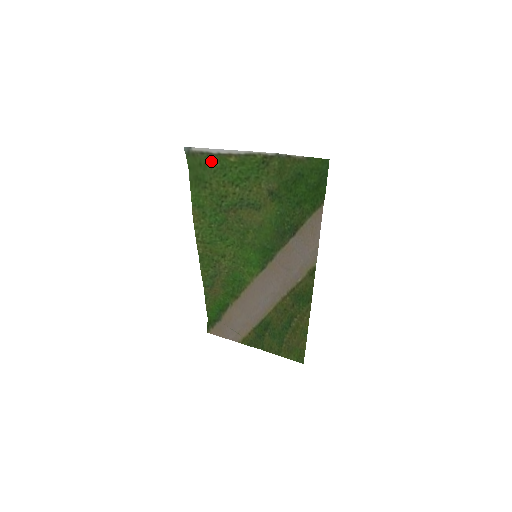
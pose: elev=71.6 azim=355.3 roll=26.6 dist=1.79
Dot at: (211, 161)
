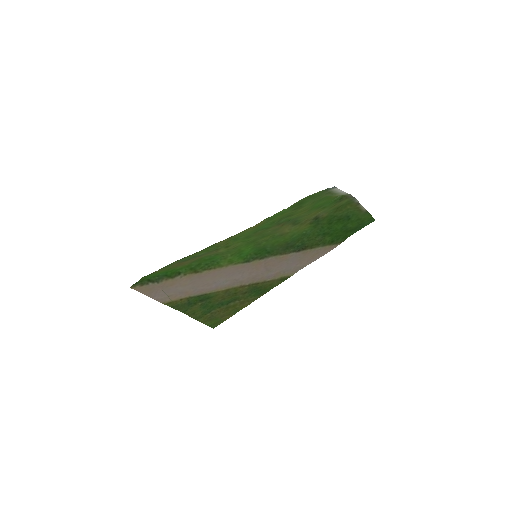
Dot at: (326, 194)
